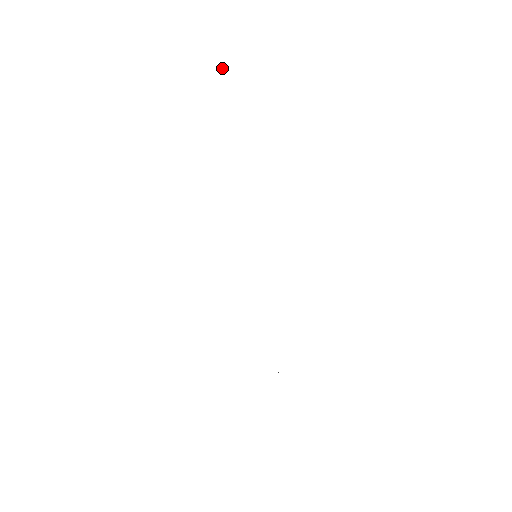
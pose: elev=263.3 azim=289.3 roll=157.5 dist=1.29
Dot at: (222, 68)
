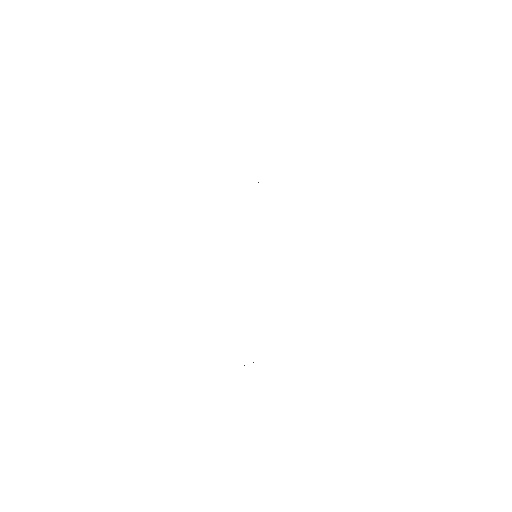
Dot at: occluded
